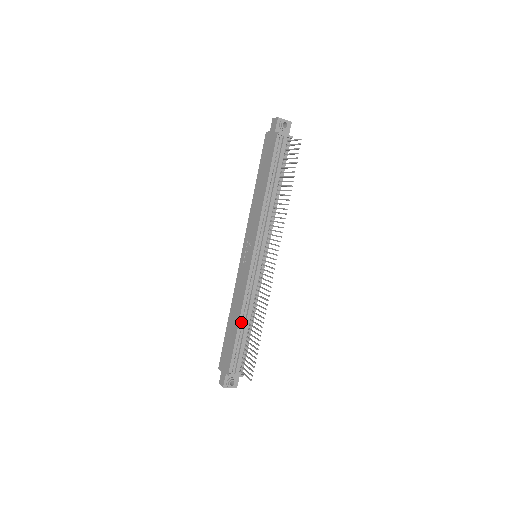
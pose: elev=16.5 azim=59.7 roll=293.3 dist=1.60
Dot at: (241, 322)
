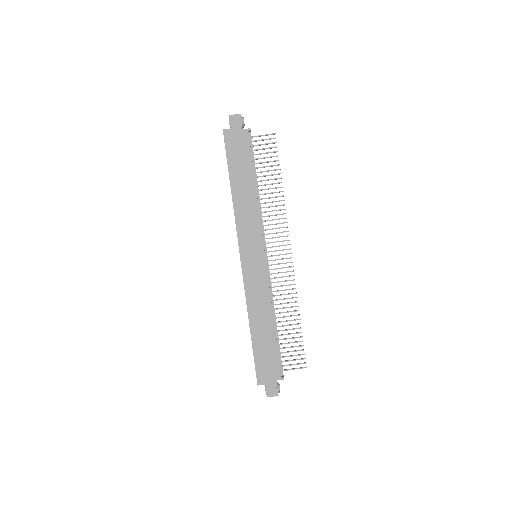
Dot at: (274, 323)
